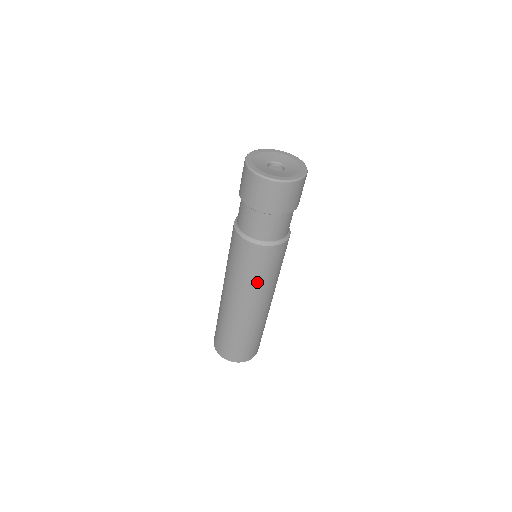
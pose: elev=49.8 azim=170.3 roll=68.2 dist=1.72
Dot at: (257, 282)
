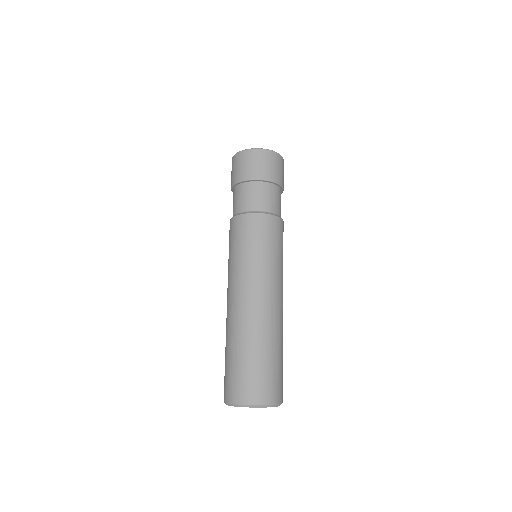
Dot at: (267, 261)
